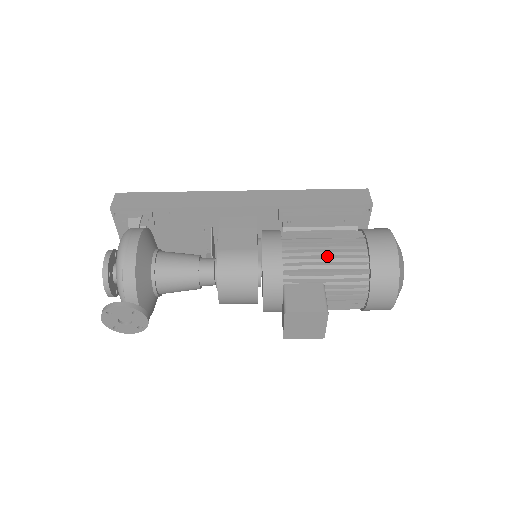
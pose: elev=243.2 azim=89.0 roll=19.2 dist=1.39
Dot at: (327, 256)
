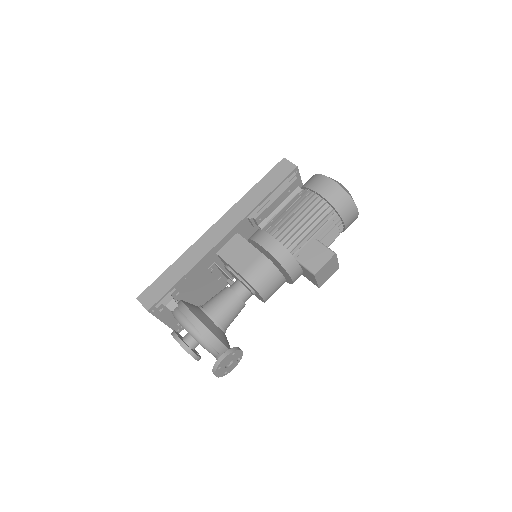
Dot at: (305, 222)
